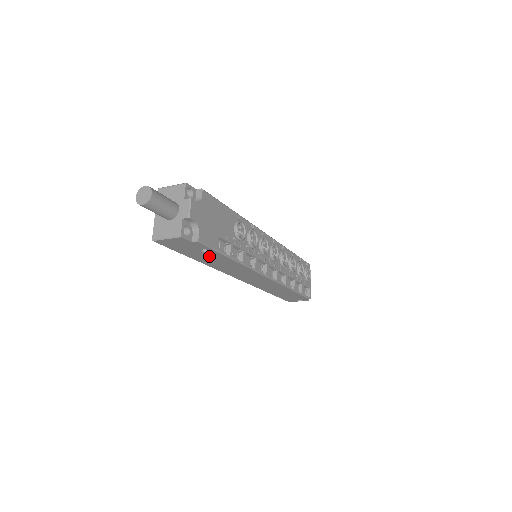
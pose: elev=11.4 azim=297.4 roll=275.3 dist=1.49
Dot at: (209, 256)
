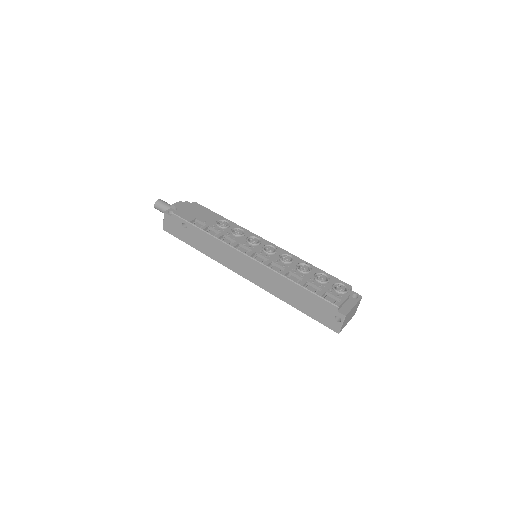
Dot at: (193, 235)
